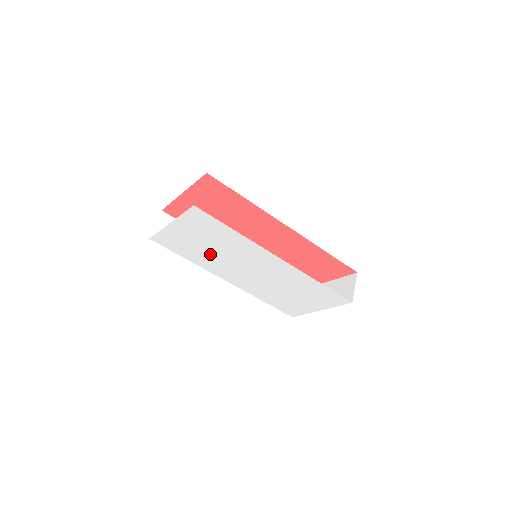
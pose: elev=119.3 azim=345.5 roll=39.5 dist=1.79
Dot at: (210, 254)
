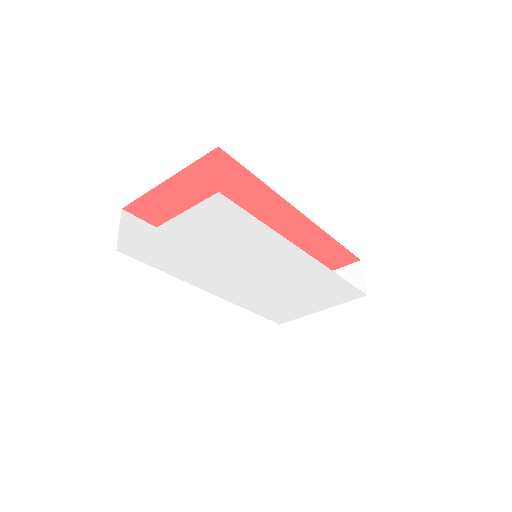
Dot at: (207, 261)
